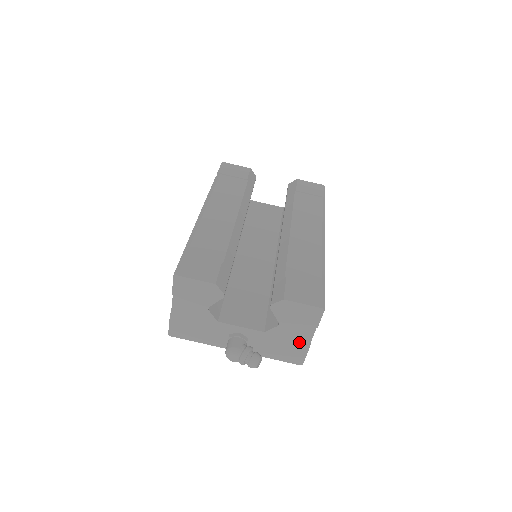
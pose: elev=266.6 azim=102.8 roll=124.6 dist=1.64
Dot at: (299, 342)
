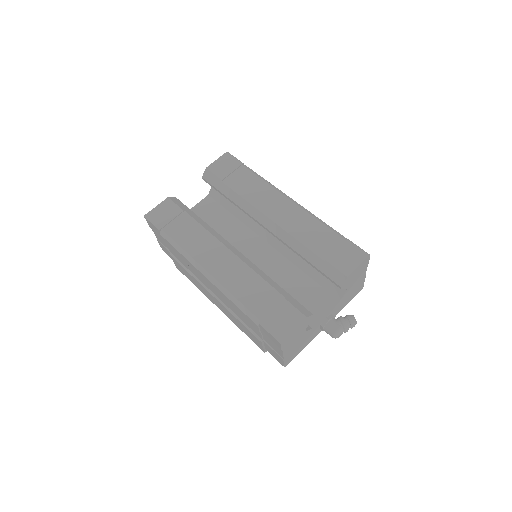
Dot at: (359, 282)
